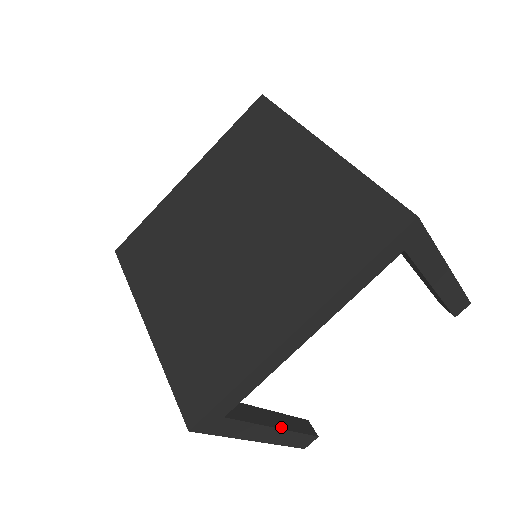
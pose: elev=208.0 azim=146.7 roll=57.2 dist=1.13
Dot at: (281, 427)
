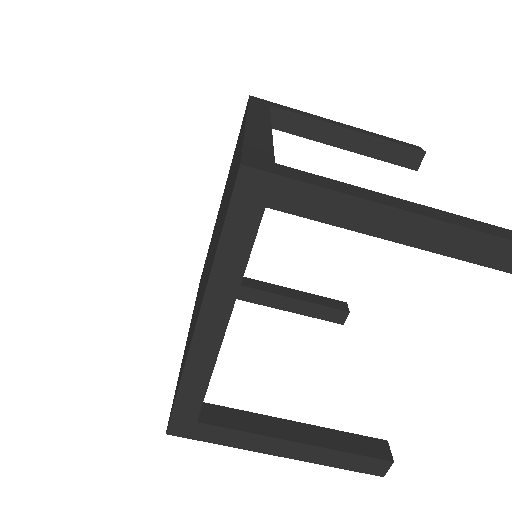
Dot at: occluded
